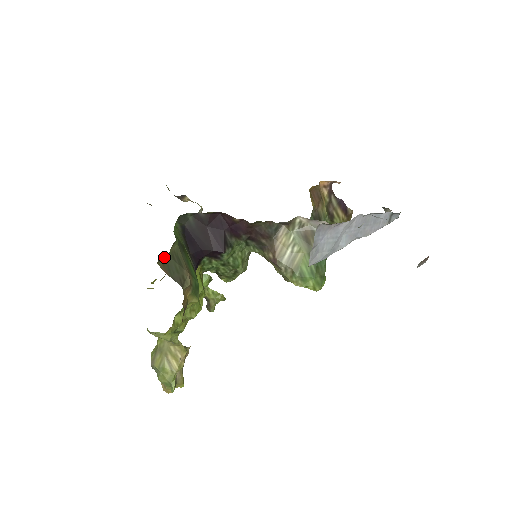
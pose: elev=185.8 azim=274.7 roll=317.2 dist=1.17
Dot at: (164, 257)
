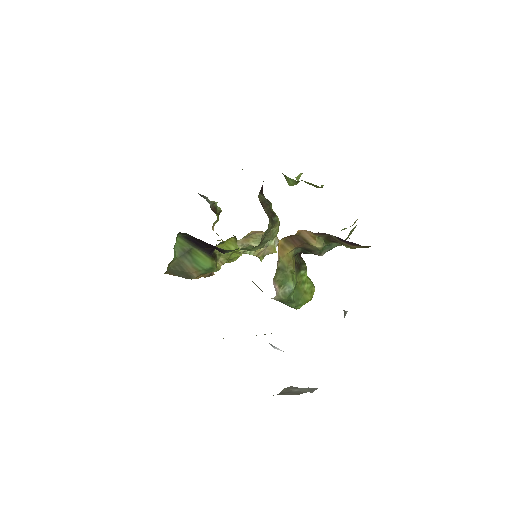
Dot at: (165, 272)
